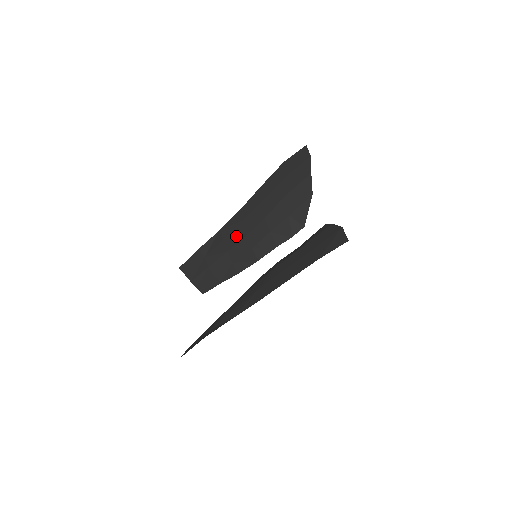
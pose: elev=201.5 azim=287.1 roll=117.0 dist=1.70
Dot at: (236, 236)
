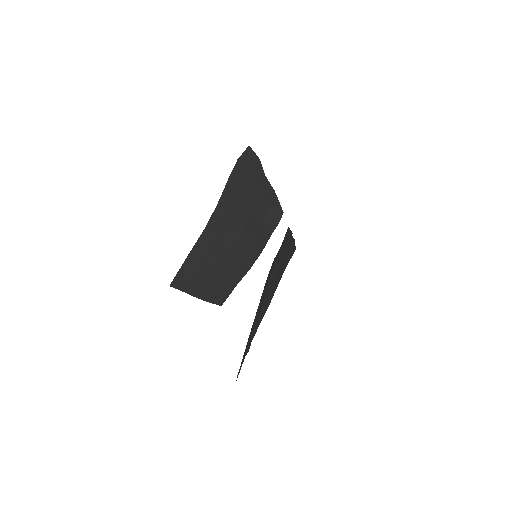
Dot at: occluded
